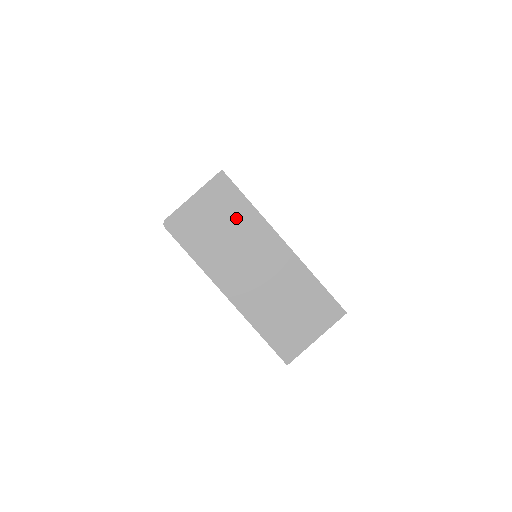
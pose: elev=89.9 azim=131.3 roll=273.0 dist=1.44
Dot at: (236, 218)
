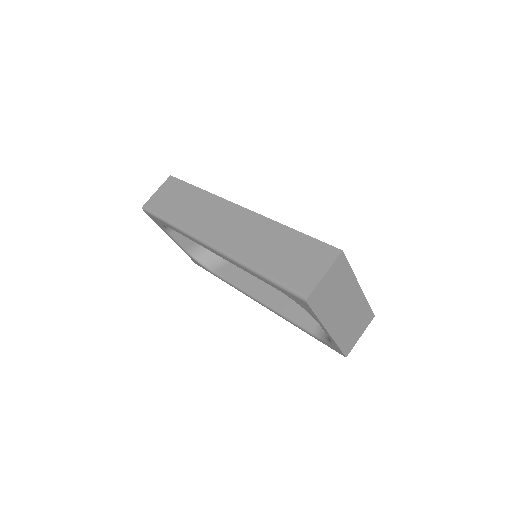
Dot at: (343, 281)
